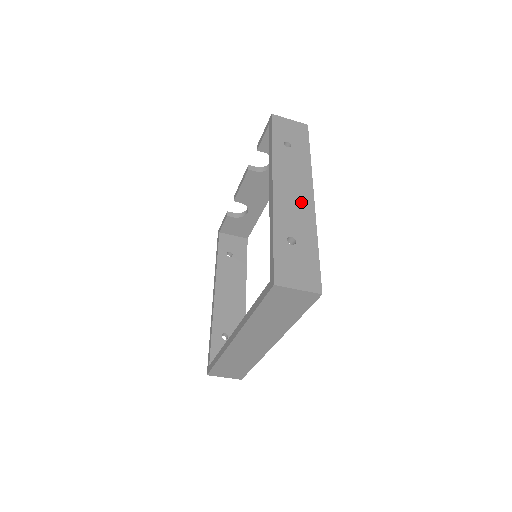
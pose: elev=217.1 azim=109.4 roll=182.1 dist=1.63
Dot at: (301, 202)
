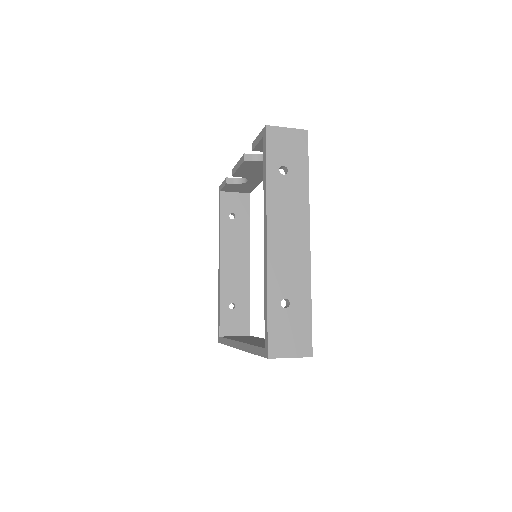
Dot at: (296, 251)
